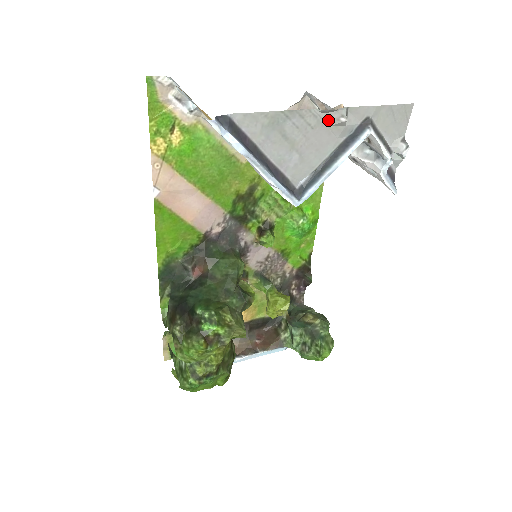
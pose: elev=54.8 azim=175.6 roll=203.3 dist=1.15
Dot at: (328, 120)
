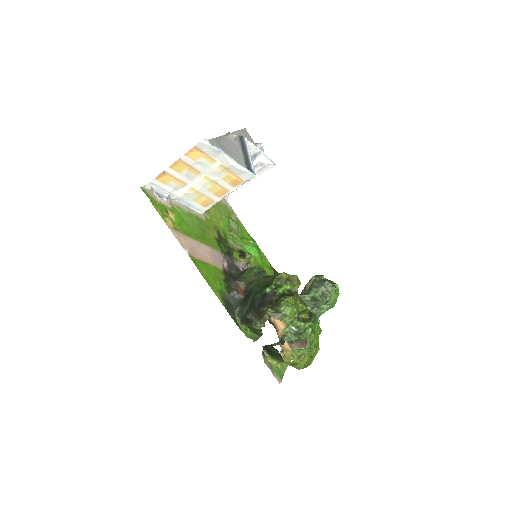
Dot at: (230, 139)
